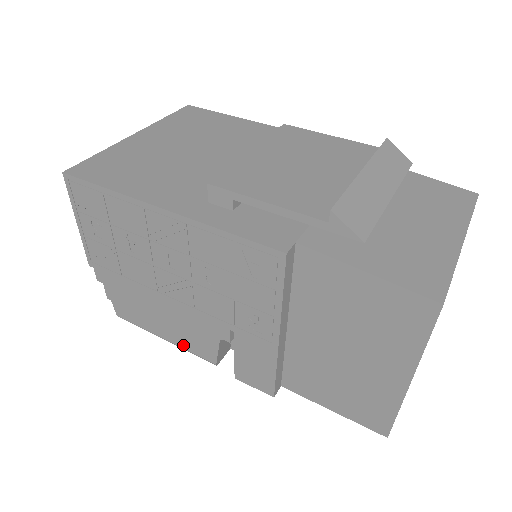
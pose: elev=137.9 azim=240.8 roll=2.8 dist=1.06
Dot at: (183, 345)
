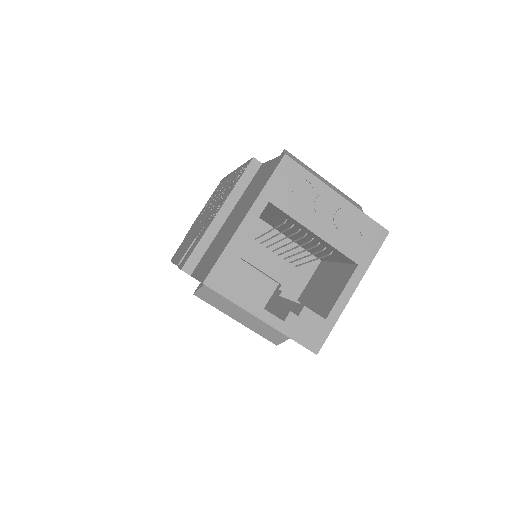
Dot at: (178, 258)
